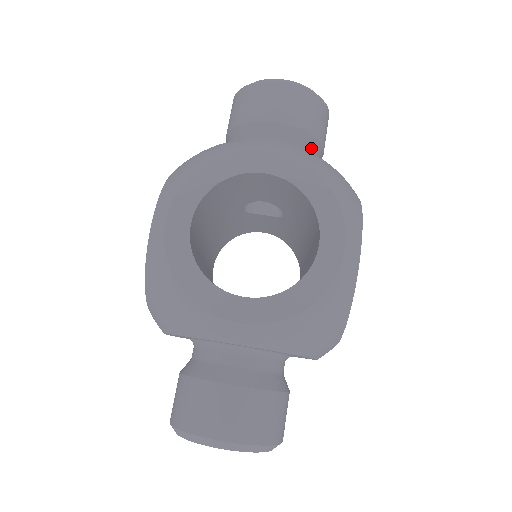
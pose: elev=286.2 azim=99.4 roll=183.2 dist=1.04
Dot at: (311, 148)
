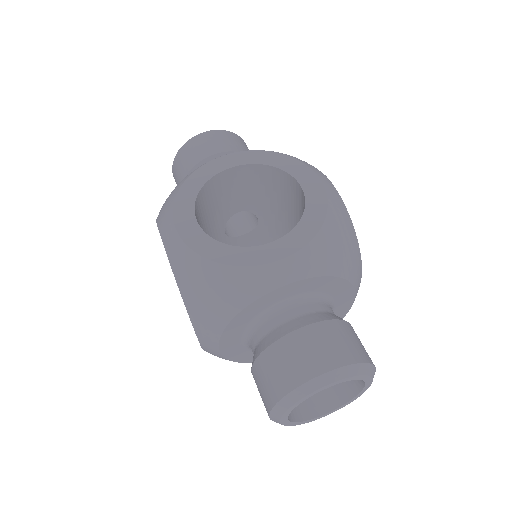
Dot at: occluded
